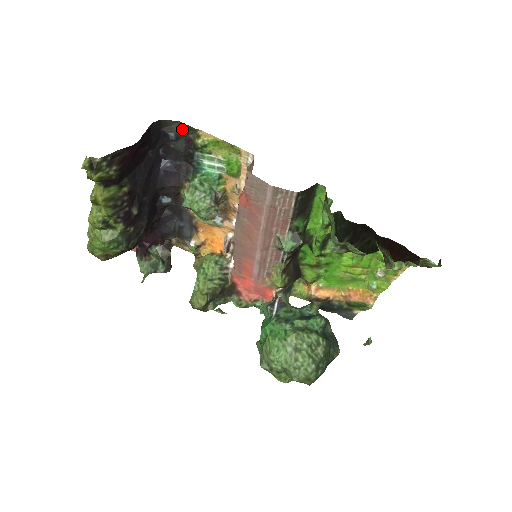
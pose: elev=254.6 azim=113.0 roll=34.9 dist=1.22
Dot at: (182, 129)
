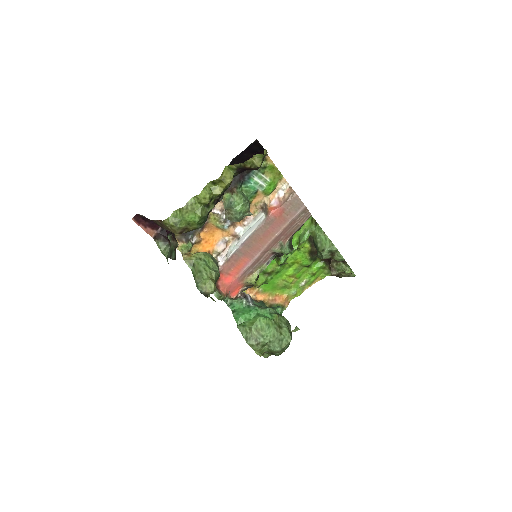
Dot at: occluded
